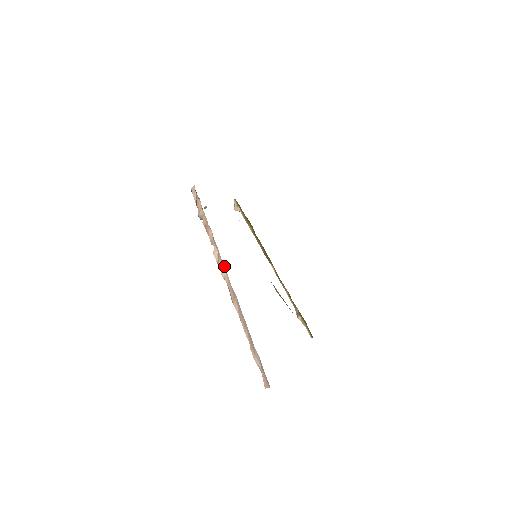
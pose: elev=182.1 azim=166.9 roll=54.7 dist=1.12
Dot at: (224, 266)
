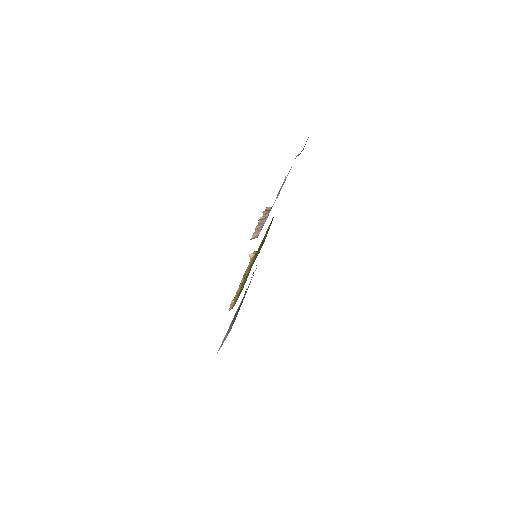
Dot at: occluded
